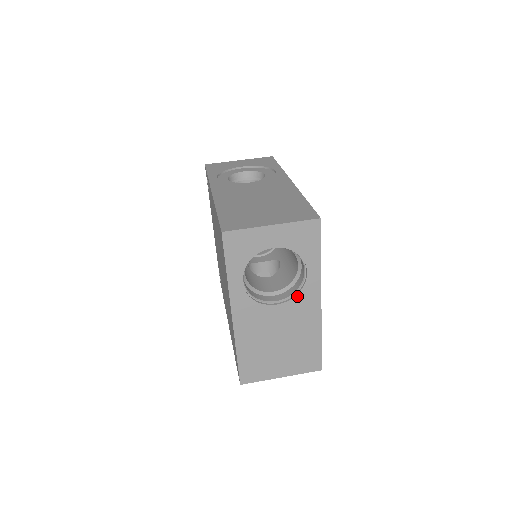
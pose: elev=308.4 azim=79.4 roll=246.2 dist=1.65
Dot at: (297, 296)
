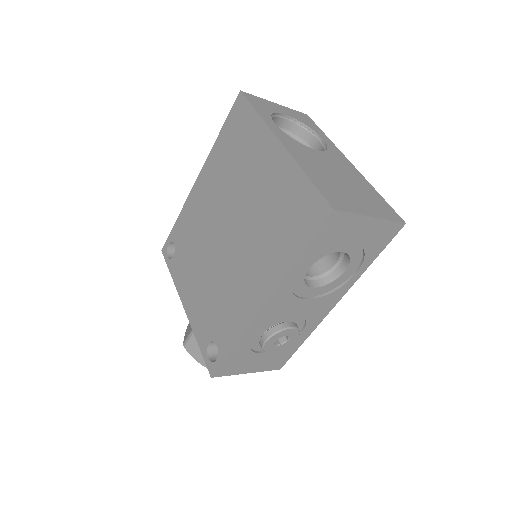
Dot at: (327, 151)
